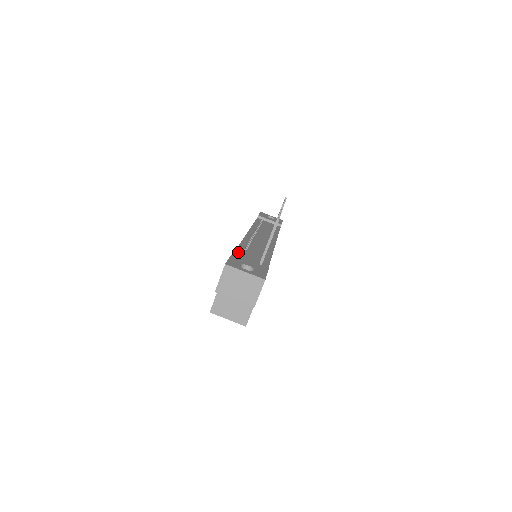
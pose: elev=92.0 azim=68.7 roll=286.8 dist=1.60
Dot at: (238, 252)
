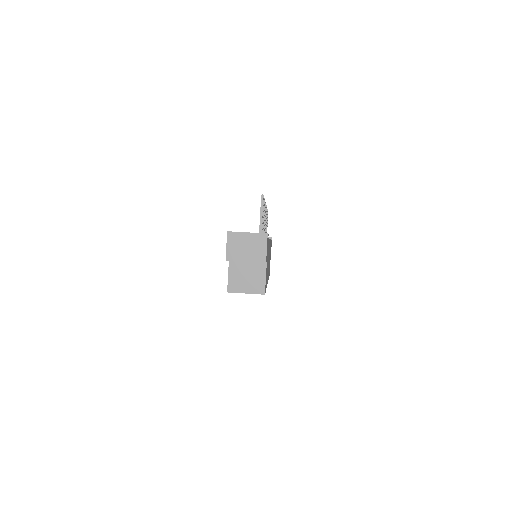
Dot at: occluded
